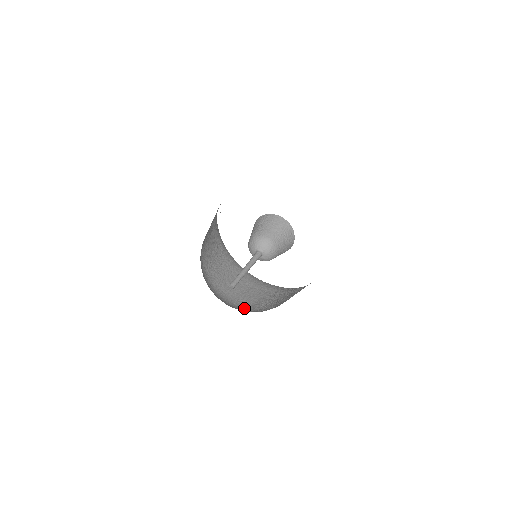
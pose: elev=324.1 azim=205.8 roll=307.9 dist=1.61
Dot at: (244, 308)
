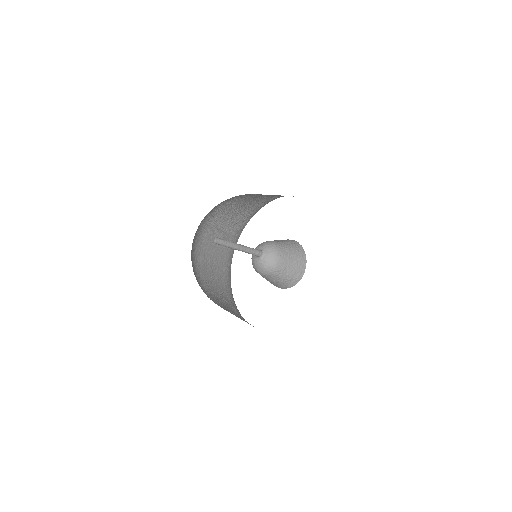
Dot at: occluded
